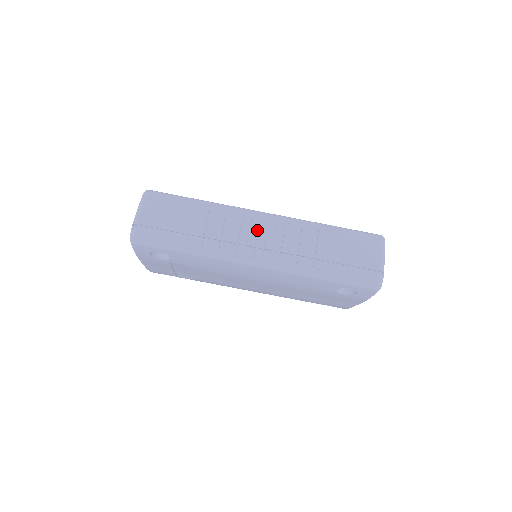
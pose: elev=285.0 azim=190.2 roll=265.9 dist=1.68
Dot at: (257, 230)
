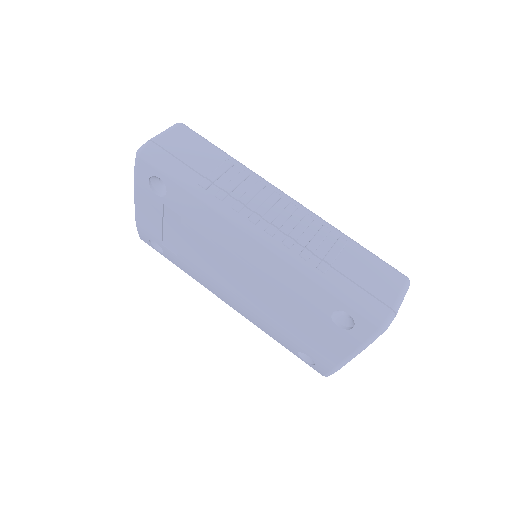
Dot at: (273, 204)
